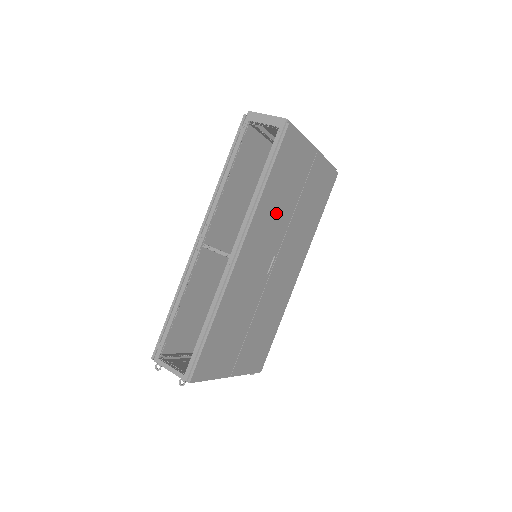
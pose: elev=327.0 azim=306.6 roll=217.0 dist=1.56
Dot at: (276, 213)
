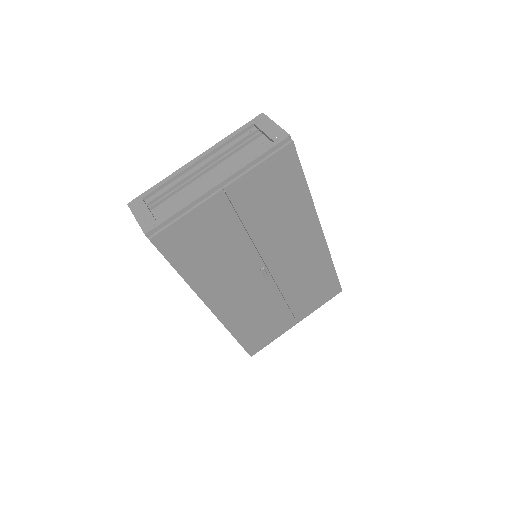
Dot at: (223, 264)
